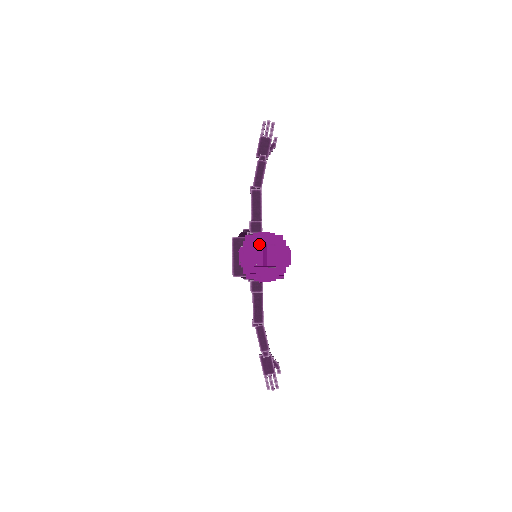
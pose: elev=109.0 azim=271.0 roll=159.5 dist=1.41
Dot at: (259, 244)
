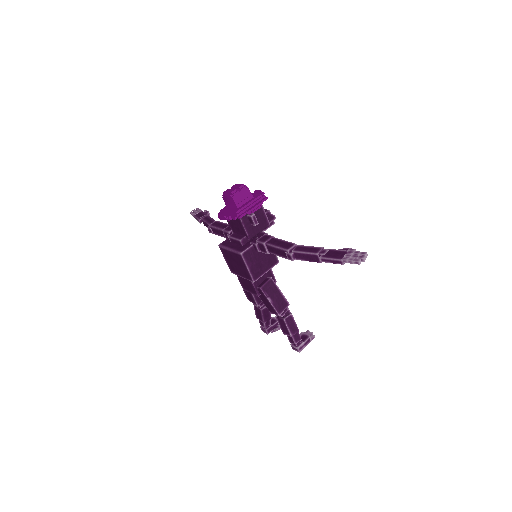
Dot at: occluded
